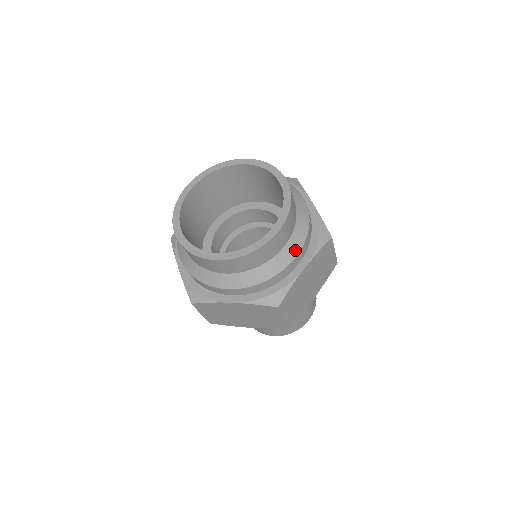
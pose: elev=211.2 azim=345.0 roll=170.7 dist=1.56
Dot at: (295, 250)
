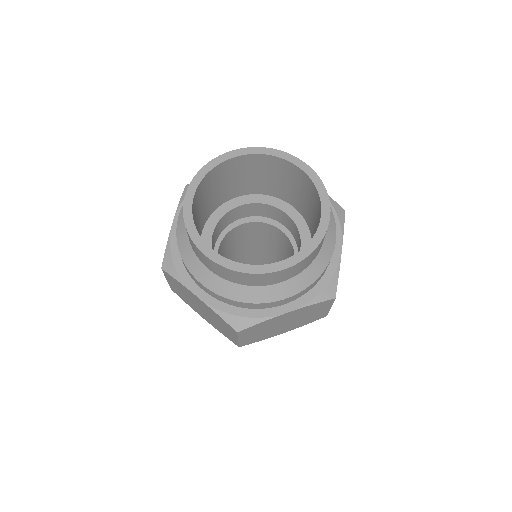
Dot at: (290, 291)
